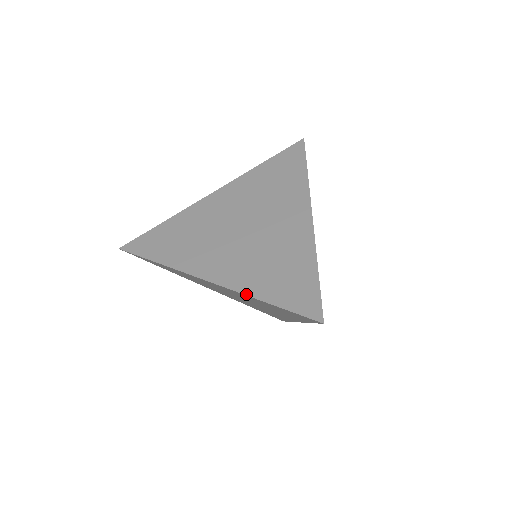
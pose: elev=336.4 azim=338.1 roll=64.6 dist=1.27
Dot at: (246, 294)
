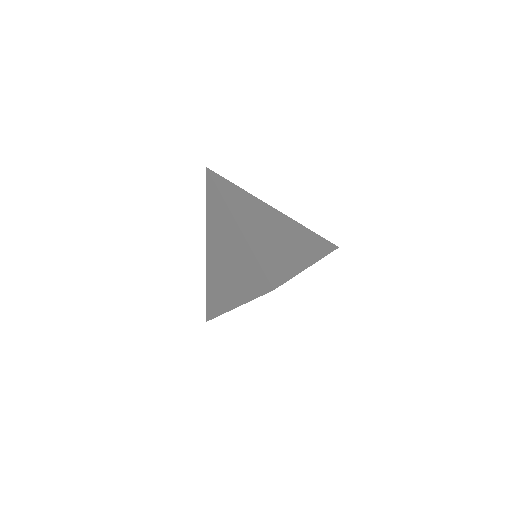
Dot at: (249, 243)
